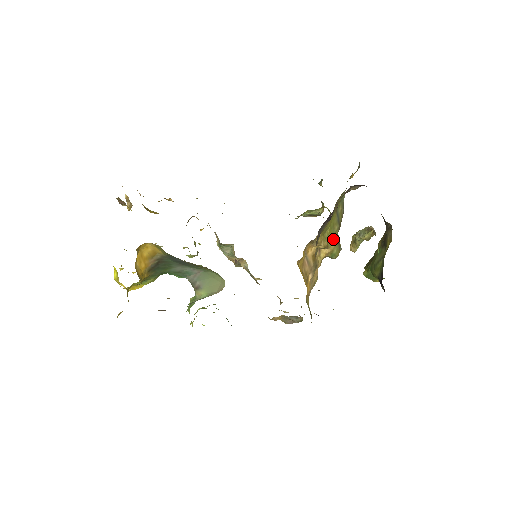
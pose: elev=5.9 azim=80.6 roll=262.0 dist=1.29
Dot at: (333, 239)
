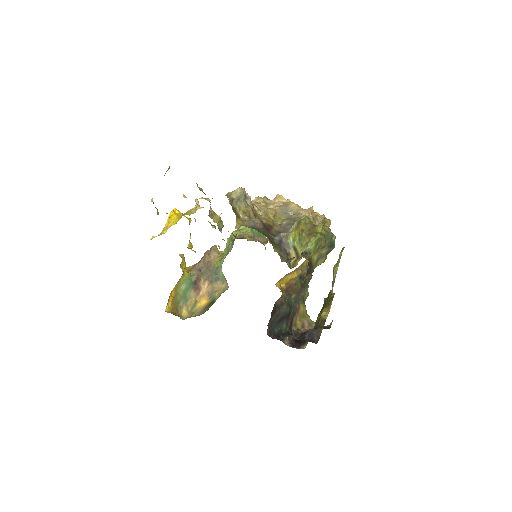
Dot at: occluded
